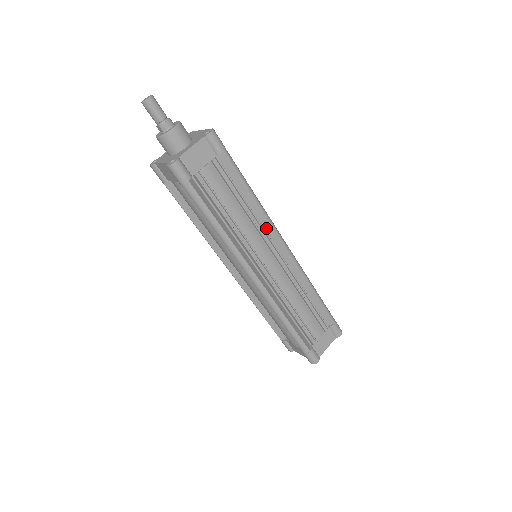
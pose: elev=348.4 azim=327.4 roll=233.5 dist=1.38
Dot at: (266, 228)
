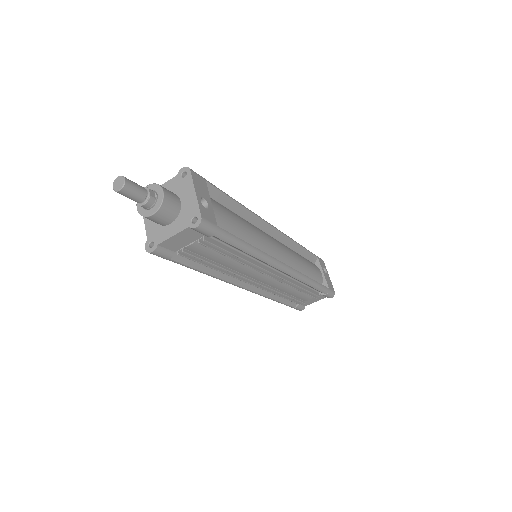
Dot at: (263, 262)
